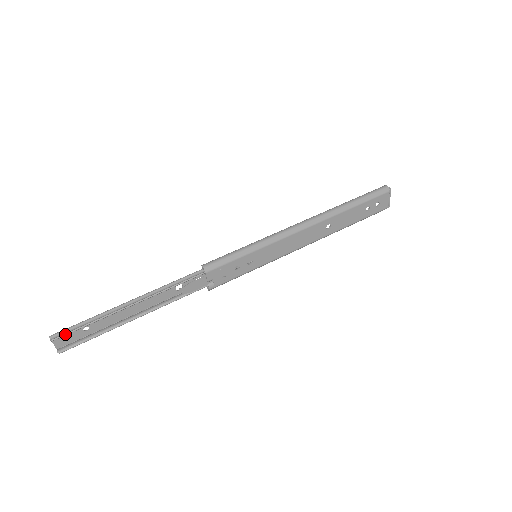
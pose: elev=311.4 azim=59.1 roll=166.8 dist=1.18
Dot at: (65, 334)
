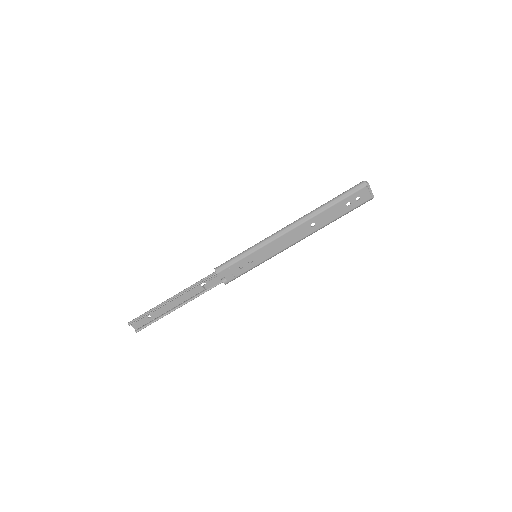
Dot at: (136, 321)
